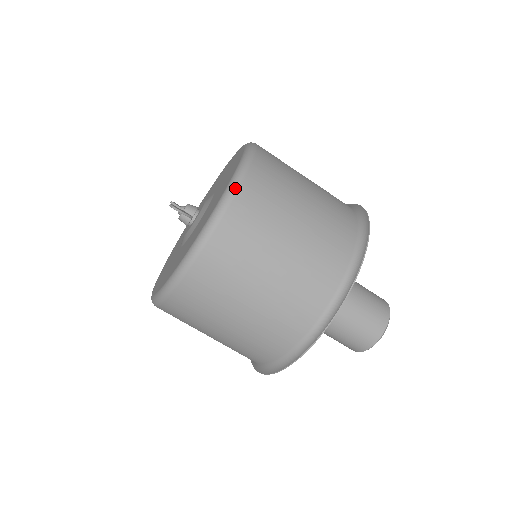
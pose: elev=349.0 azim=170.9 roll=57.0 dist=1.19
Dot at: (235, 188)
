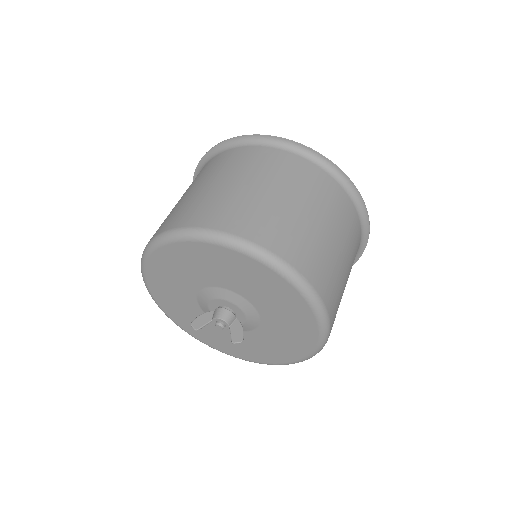
Dot at: (321, 303)
